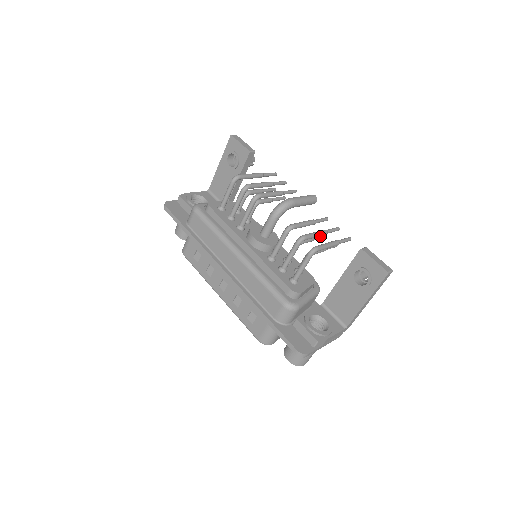
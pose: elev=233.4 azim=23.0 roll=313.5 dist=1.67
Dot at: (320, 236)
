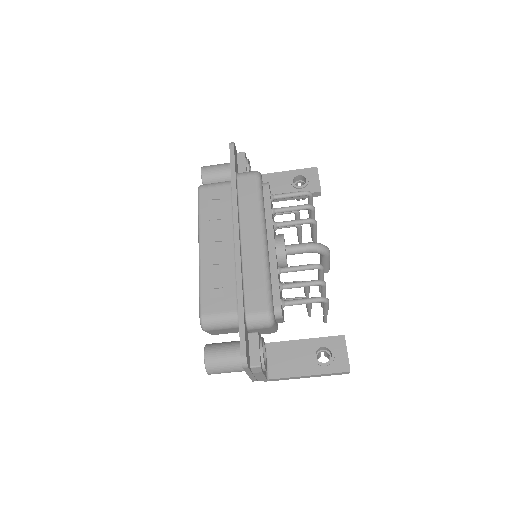
Dot at: occluded
